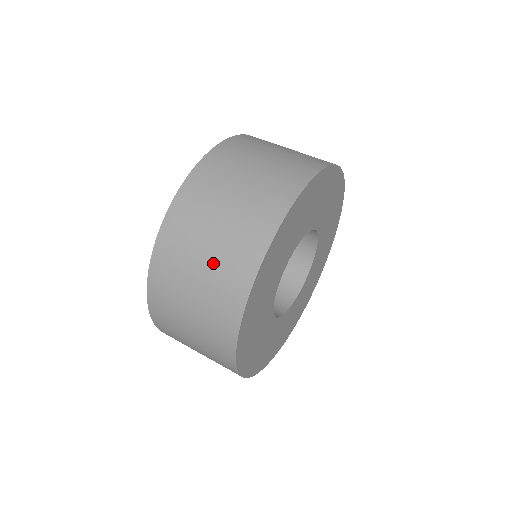
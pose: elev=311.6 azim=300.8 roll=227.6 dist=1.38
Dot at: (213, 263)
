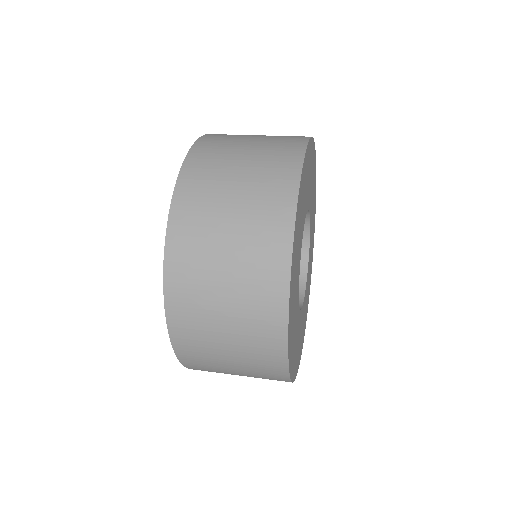
Dot at: (244, 211)
